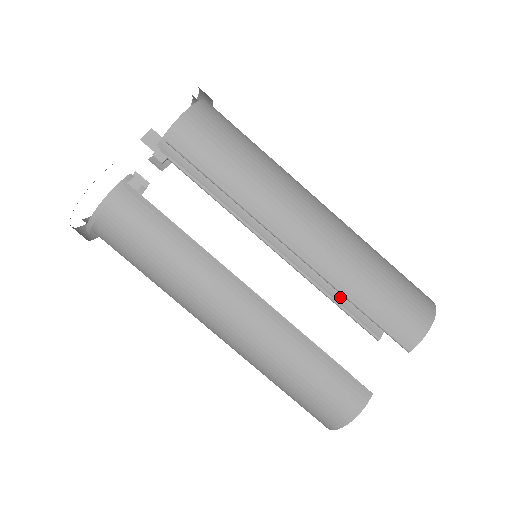
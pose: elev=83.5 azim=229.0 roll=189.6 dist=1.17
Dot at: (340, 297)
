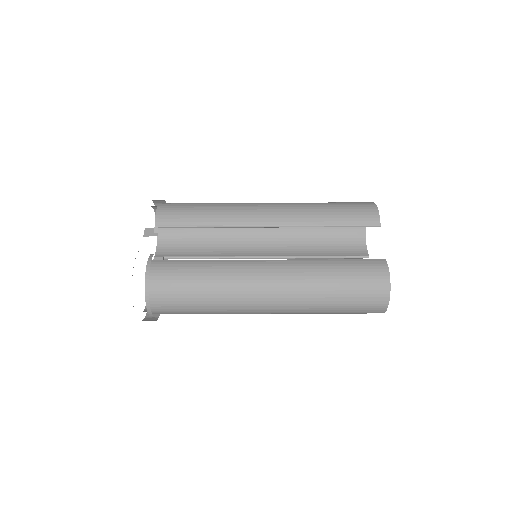
Dot at: (325, 253)
